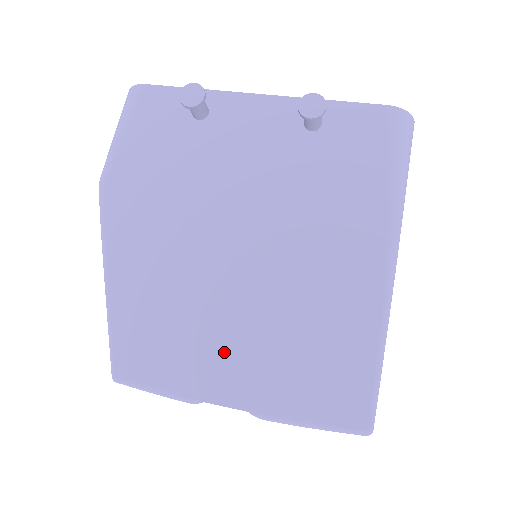
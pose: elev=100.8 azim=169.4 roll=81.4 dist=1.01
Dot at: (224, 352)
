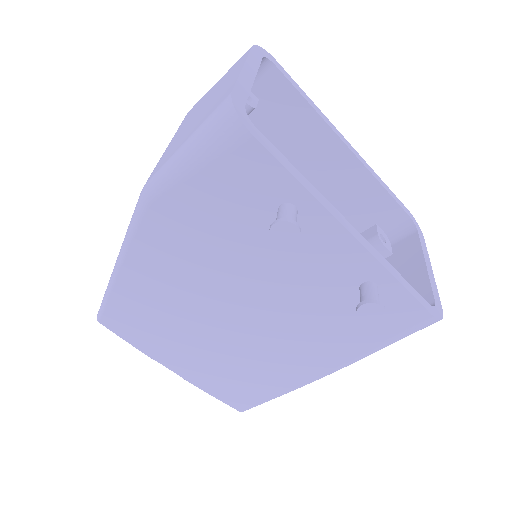
Dot at: (185, 352)
